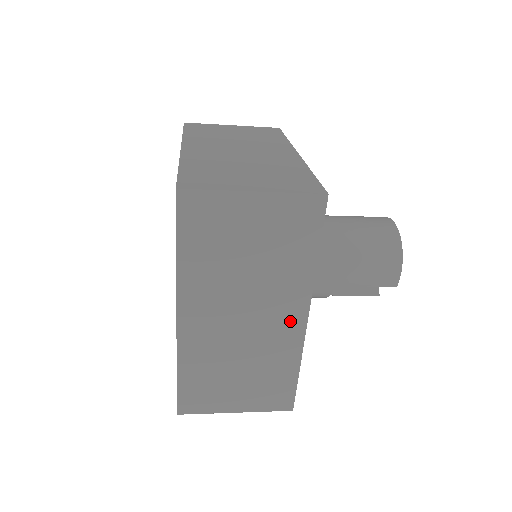
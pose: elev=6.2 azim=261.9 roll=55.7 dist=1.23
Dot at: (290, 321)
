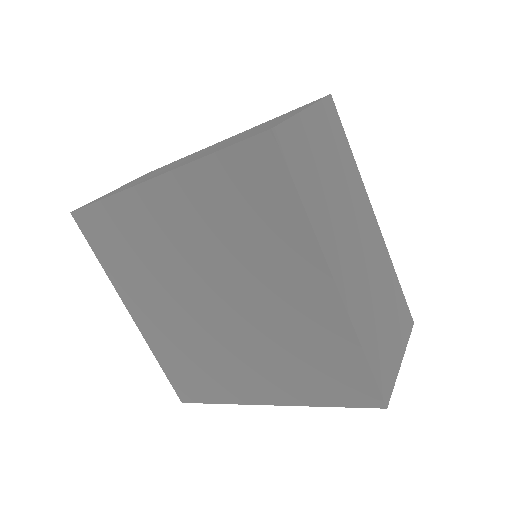
Dot at: occluded
